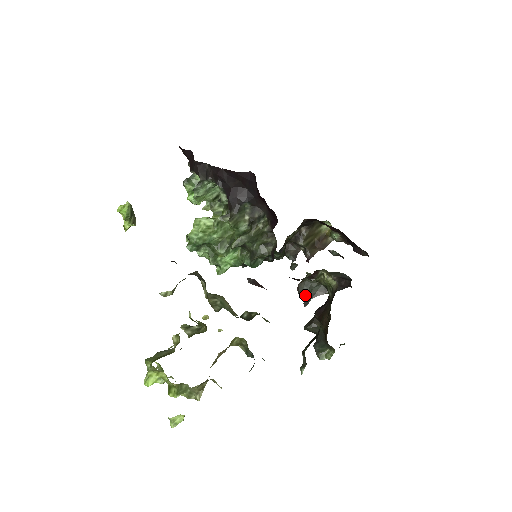
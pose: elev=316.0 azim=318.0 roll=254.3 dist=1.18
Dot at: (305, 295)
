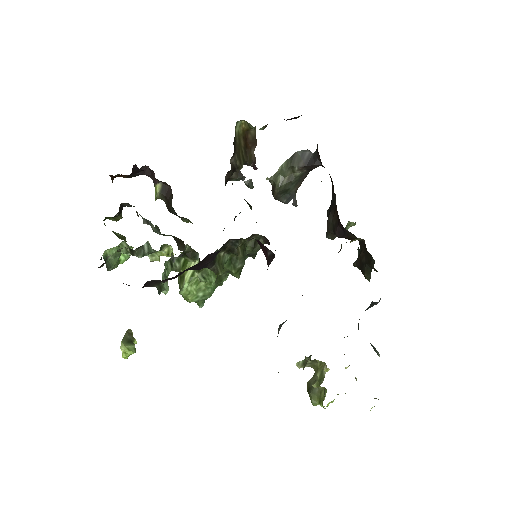
Dot at: (288, 199)
